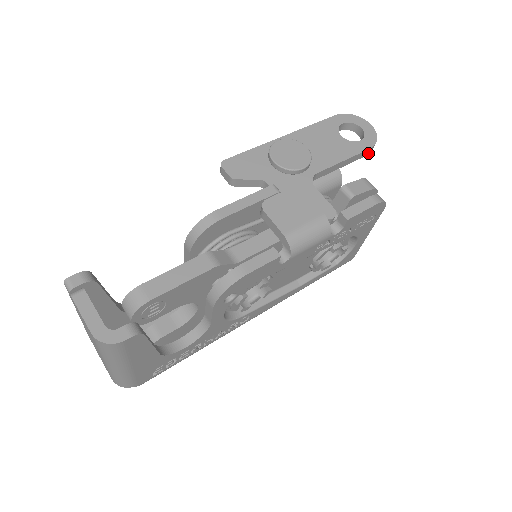
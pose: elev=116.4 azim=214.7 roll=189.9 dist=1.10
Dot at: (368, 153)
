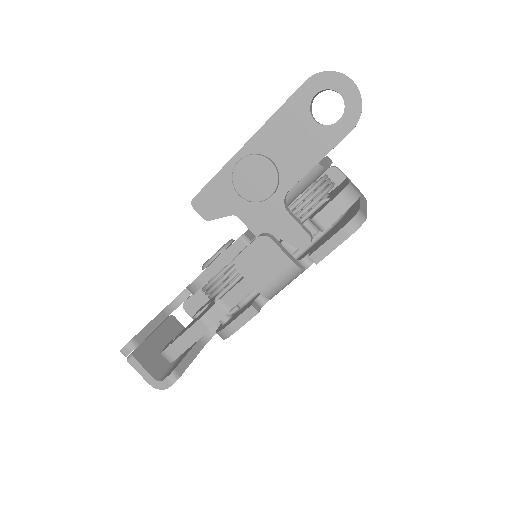
Dot at: (352, 129)
